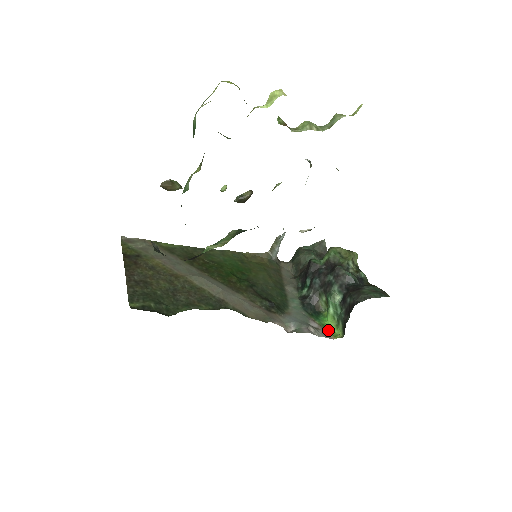
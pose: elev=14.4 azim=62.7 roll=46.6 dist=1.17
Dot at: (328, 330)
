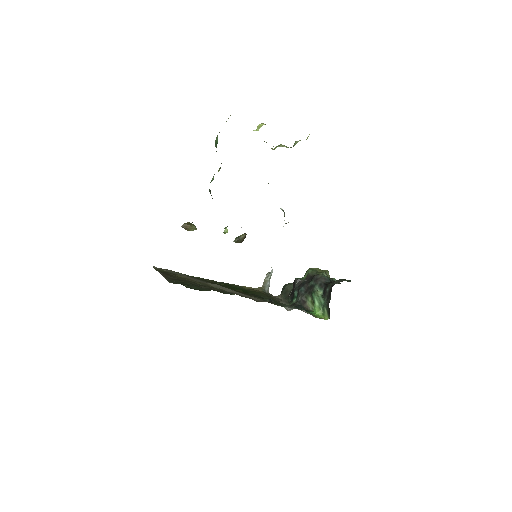
Dot at: (317, 317)
